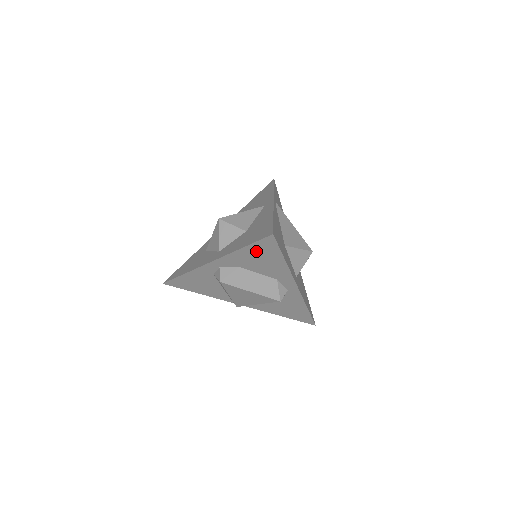
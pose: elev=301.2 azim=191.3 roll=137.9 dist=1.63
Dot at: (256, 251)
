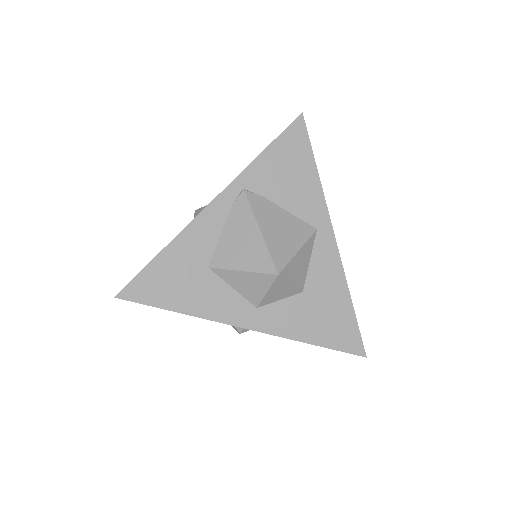
Dot at: occluded
